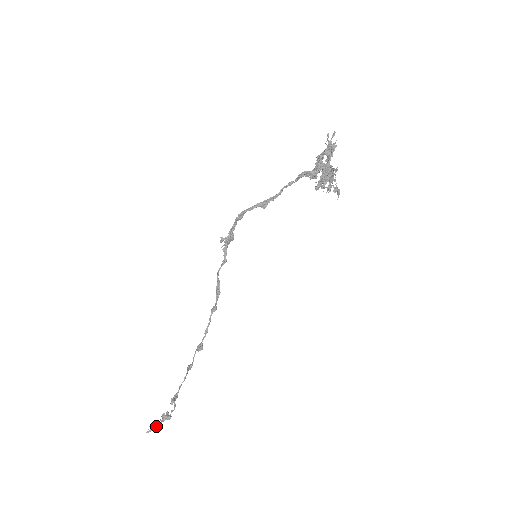
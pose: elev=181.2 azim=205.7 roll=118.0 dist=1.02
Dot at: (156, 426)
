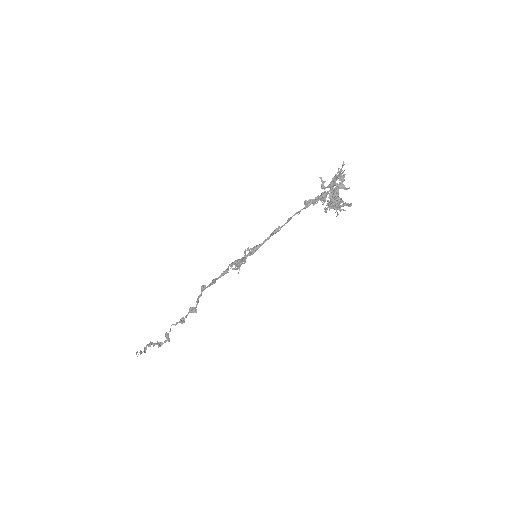
Dot at: (144, 350)
